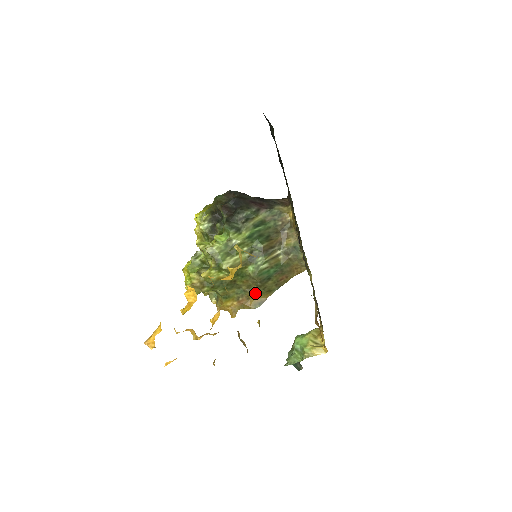
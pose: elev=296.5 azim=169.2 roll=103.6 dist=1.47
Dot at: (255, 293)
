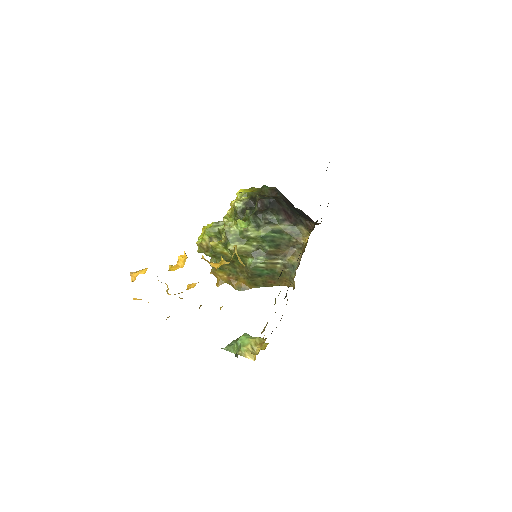
Dot at: (244, 279)
